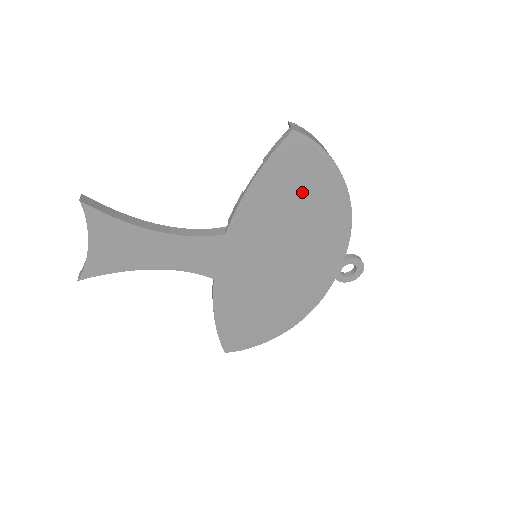
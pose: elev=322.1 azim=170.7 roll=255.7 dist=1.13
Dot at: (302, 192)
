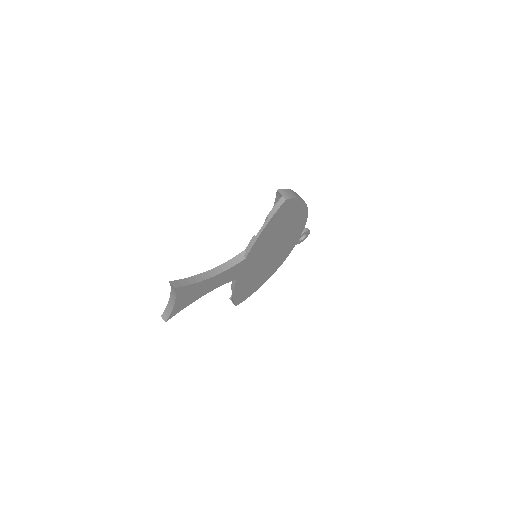
Dot at: (286, 220)
